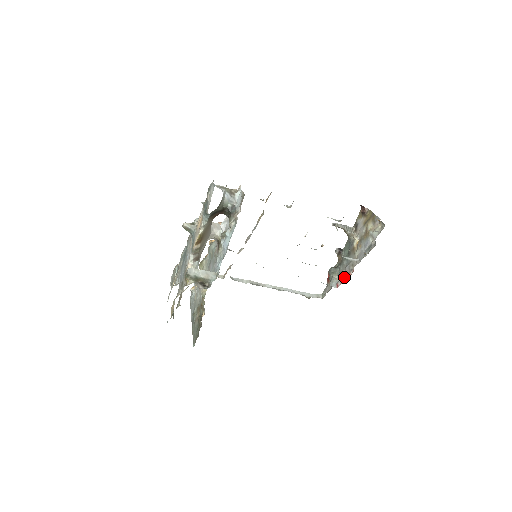
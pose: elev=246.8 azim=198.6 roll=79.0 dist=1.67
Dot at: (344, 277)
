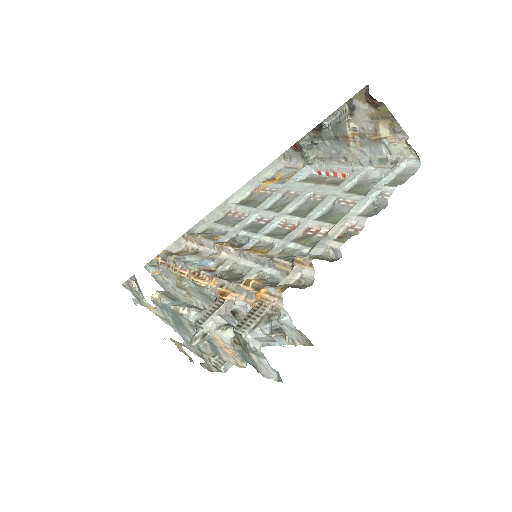
Dot at: (333, 172)
